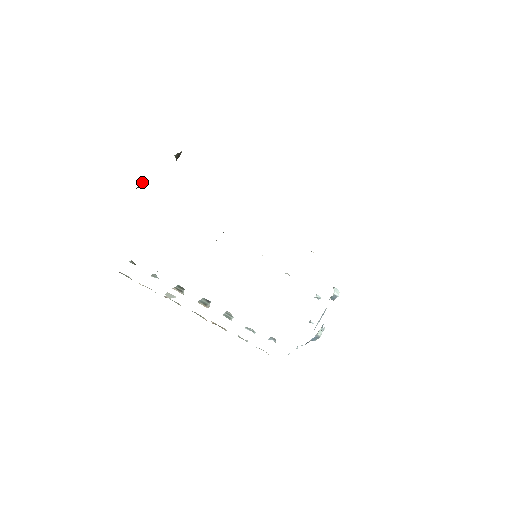
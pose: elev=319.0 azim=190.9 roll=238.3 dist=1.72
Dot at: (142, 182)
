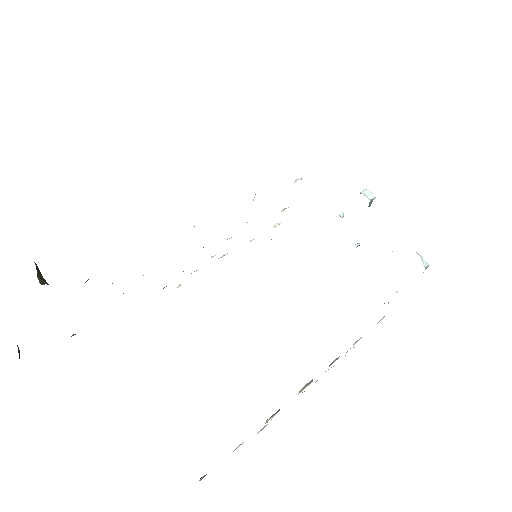
Dot at: occluded
